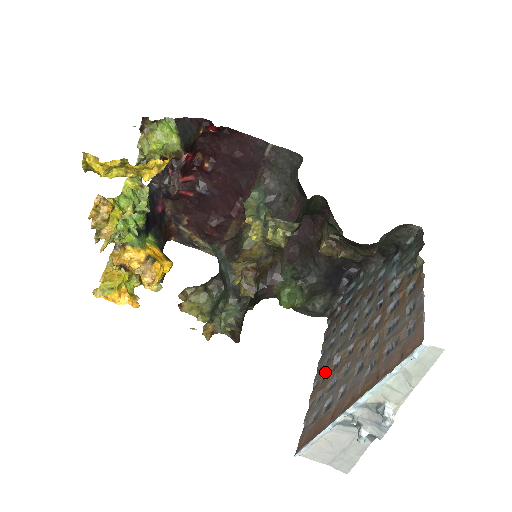
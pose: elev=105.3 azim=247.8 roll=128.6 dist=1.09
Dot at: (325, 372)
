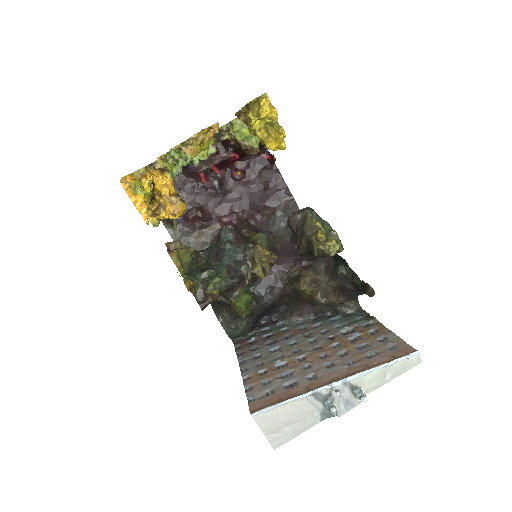
Dot at: (262, 370)
